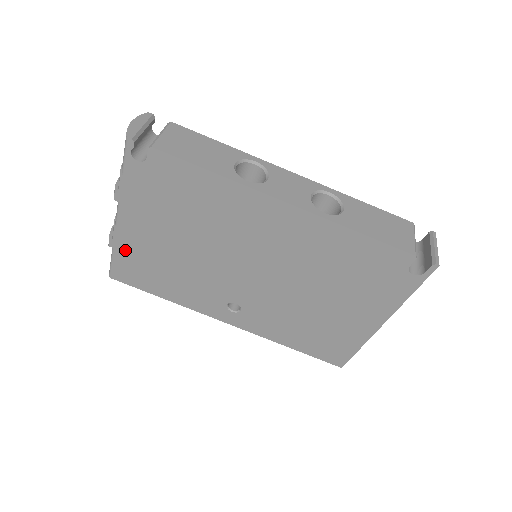
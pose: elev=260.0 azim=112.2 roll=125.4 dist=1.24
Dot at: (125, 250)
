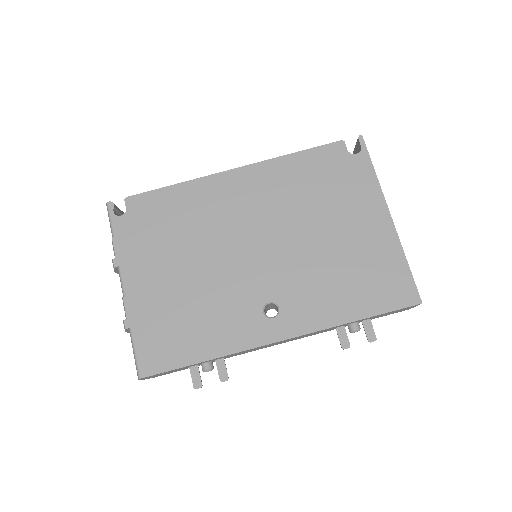
Dot at: (142, 321)
